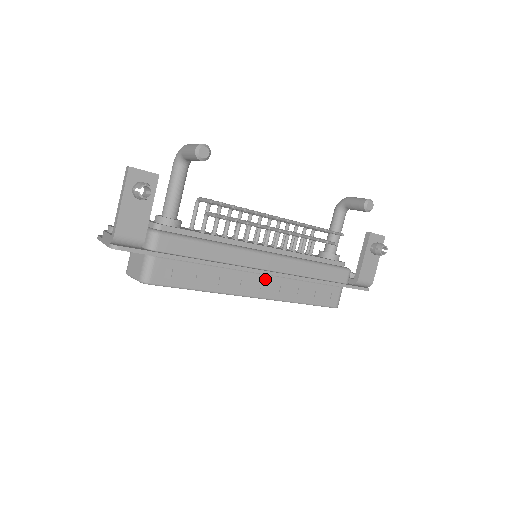
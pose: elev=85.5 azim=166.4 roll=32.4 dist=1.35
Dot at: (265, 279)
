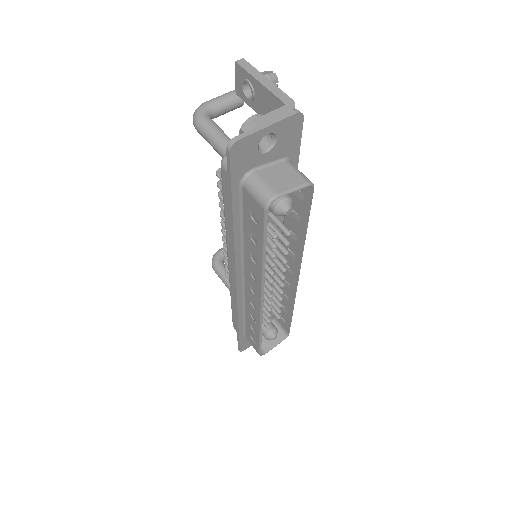
Dot at: occluded
